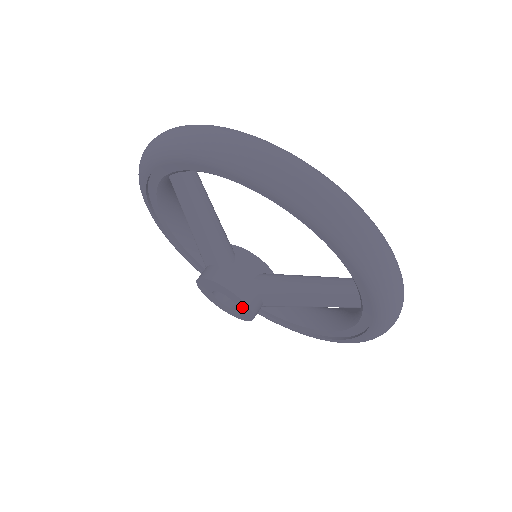
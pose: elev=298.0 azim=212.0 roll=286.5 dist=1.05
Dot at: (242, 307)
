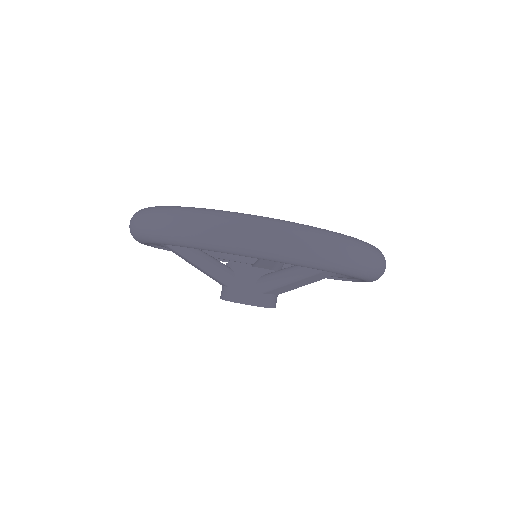
Dot at: occluded
